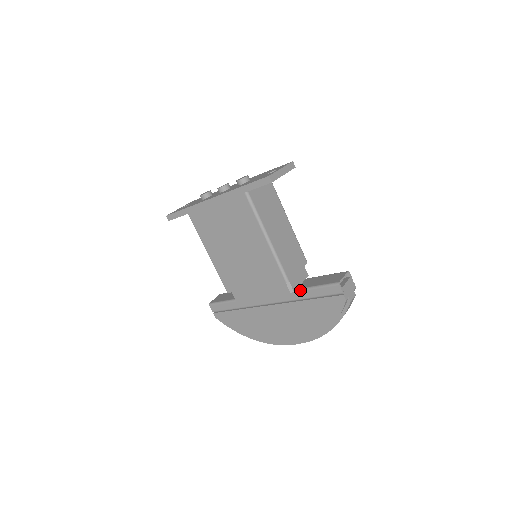
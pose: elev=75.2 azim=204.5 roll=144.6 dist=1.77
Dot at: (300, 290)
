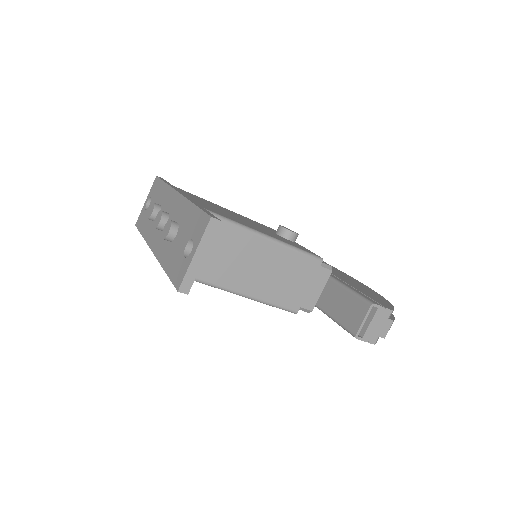
Dot at: occluded
